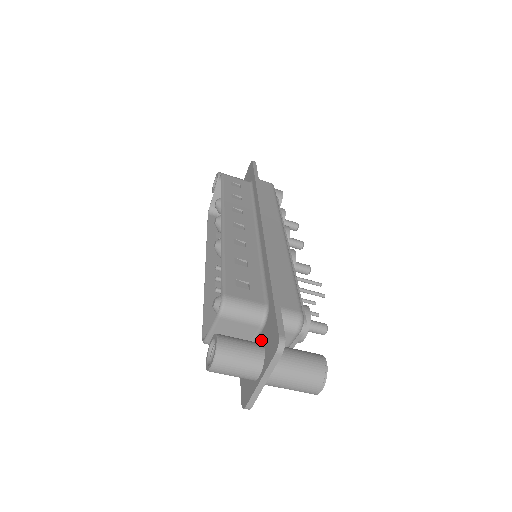
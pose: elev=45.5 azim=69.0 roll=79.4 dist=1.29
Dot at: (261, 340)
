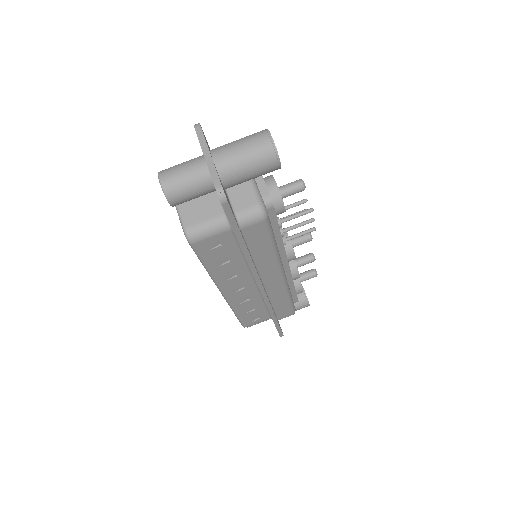
Dot at: occluded
